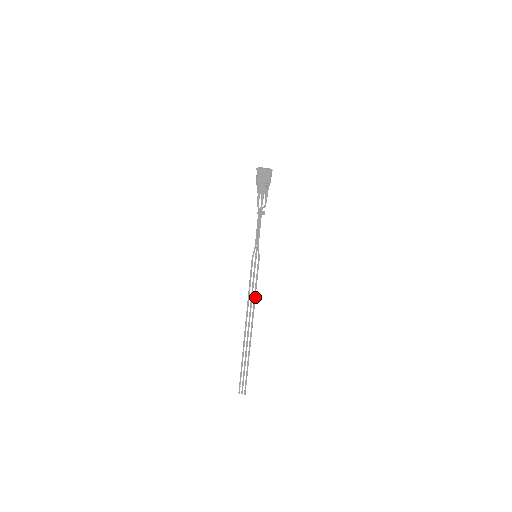
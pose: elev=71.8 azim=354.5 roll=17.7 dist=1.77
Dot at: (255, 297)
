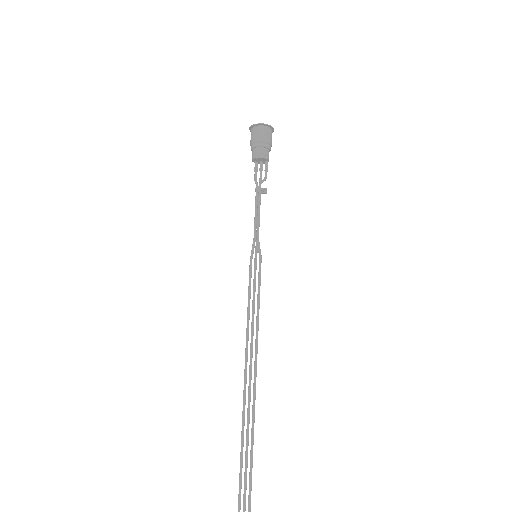
Dot at: (257, 326)
